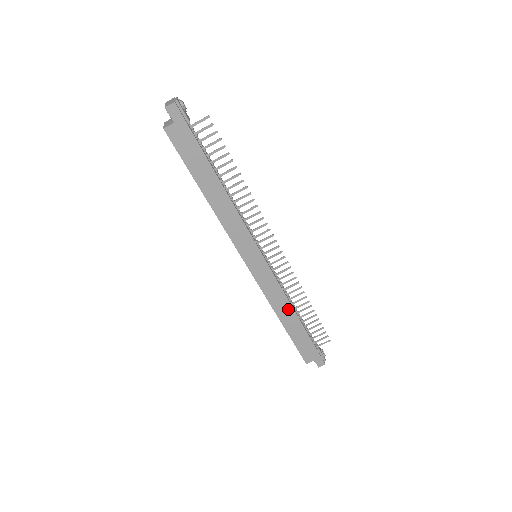
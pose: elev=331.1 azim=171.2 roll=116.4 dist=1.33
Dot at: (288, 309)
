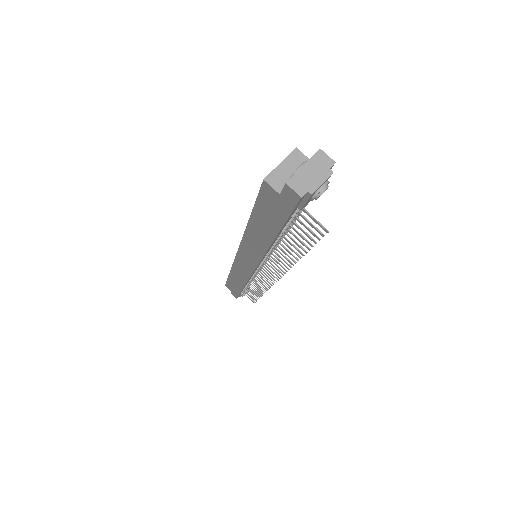
Dot at: (241, 282)
